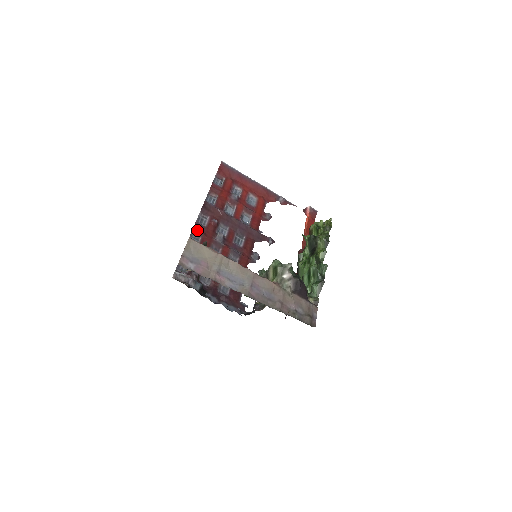
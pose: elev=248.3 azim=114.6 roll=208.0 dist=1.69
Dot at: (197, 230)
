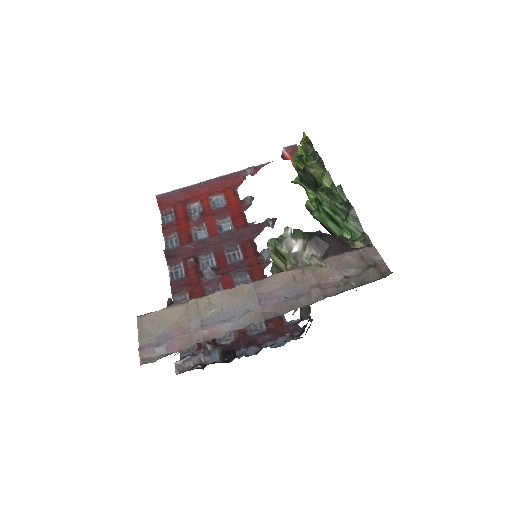
Dot at: (177, 289)
